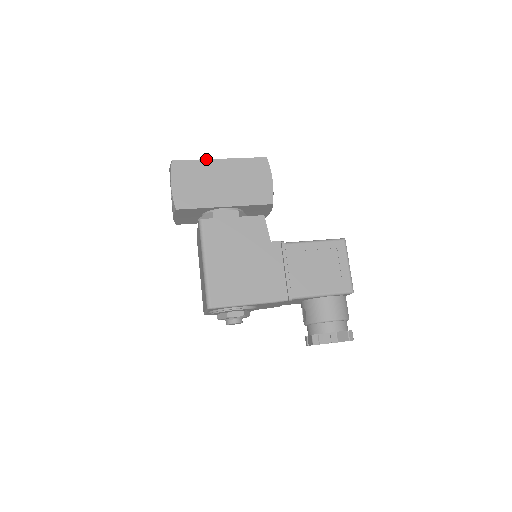
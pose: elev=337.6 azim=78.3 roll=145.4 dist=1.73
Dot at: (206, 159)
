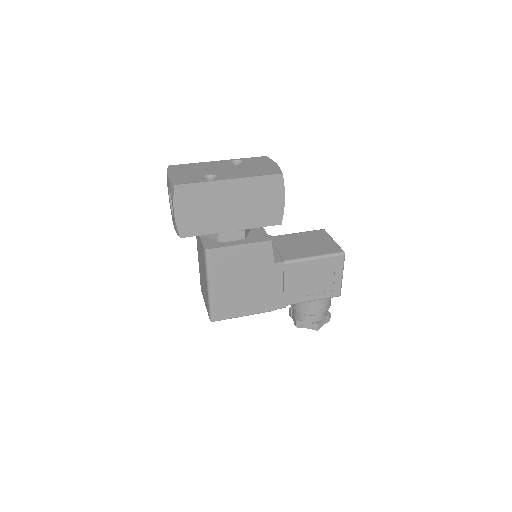
Dot at: (214, 181)
